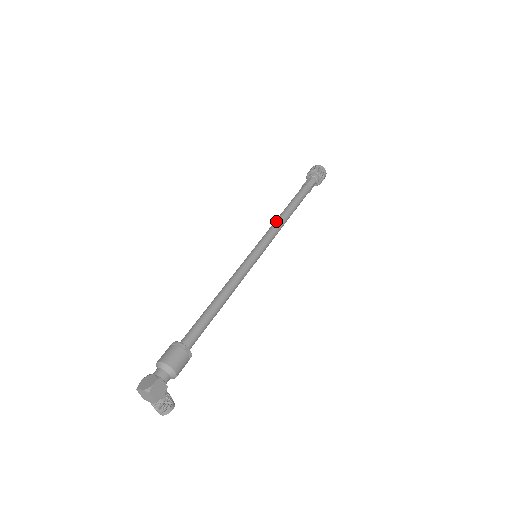
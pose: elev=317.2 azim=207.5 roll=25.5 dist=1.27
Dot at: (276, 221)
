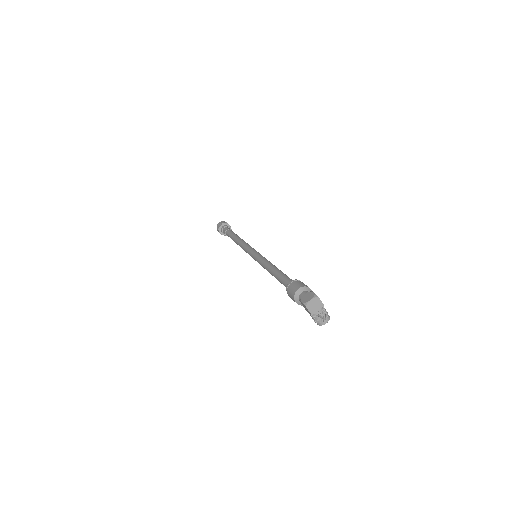
Dot at: (241, 242)
